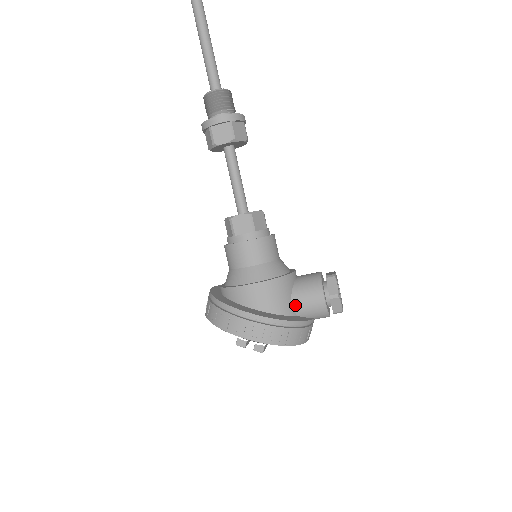
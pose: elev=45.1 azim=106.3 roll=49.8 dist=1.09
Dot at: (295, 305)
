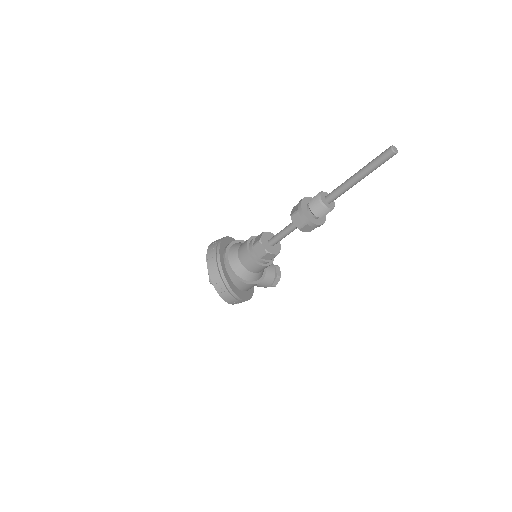
Dot at: (255, 285)
